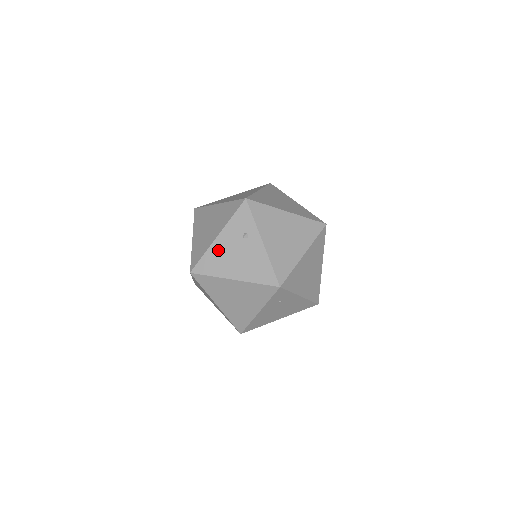
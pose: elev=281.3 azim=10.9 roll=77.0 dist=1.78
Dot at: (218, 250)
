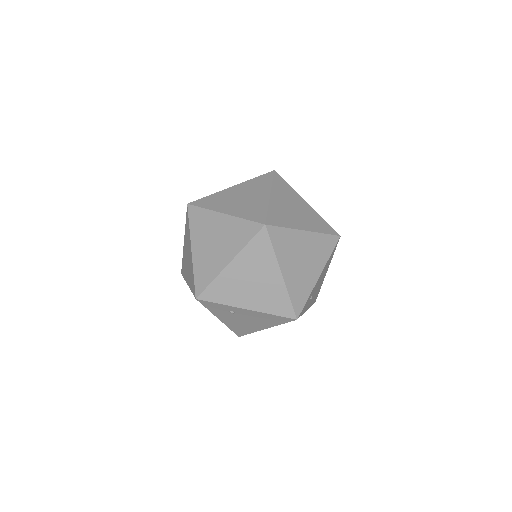
Dot at: (232, 324)
